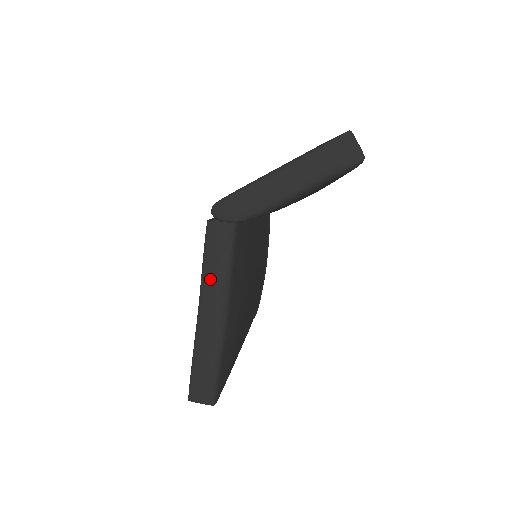
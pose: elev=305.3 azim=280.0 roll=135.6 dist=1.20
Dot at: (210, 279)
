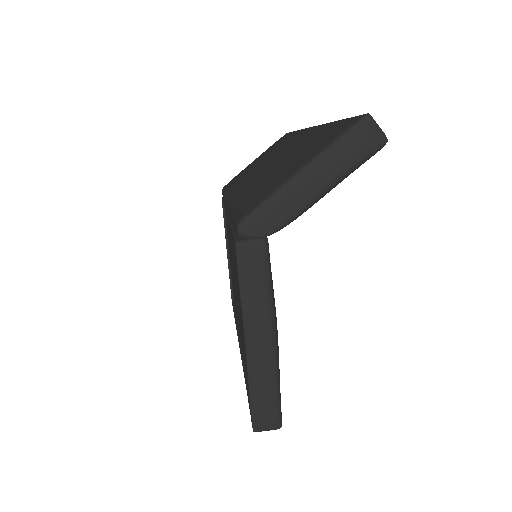
Dot at: (252, 303)
